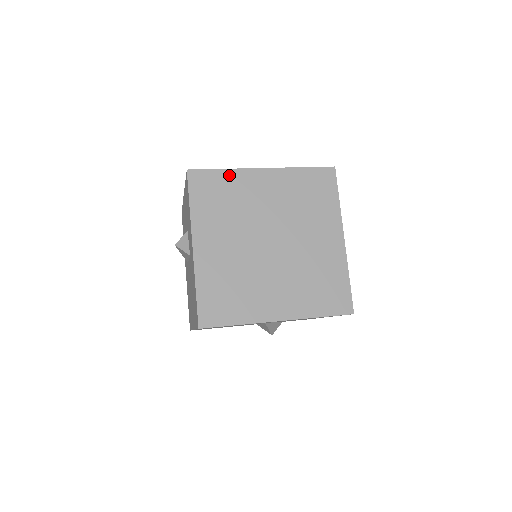
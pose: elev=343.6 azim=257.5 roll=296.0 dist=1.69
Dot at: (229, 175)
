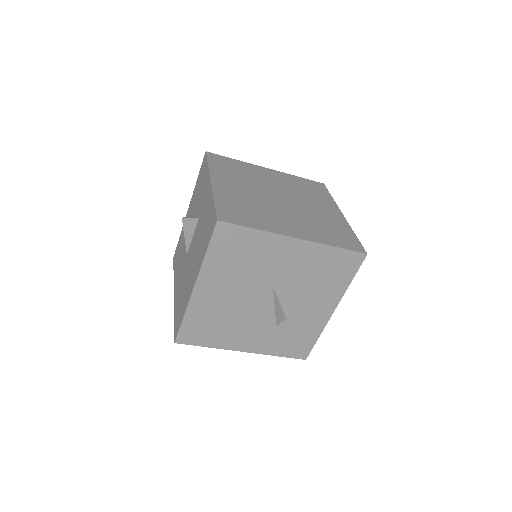
Dot at: (240, 163)
